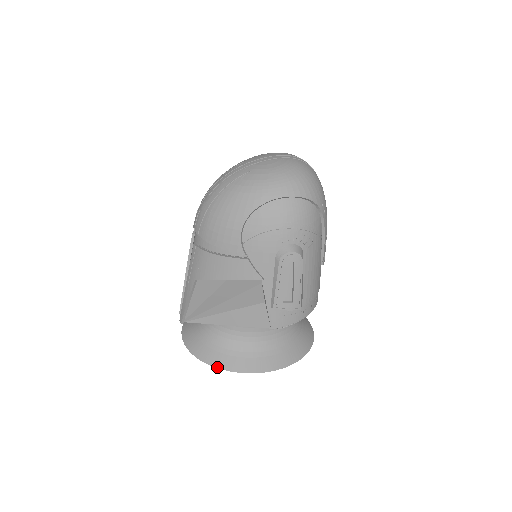
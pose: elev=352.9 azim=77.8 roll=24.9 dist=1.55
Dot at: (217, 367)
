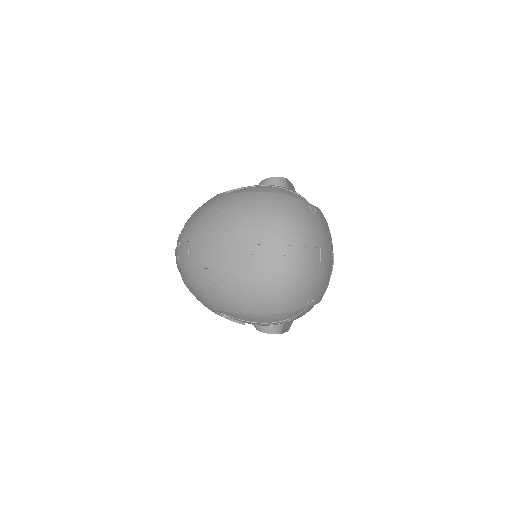
Dot at: occluded
